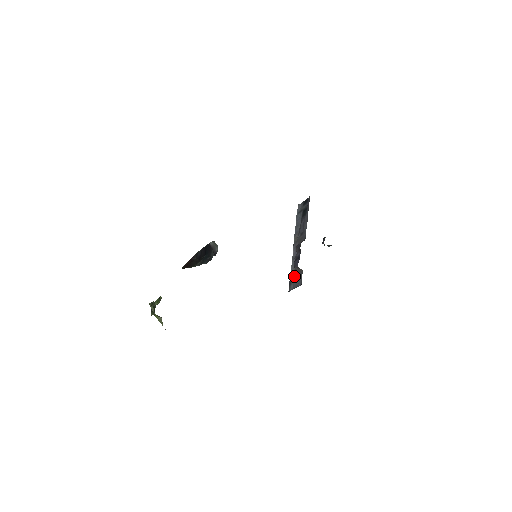
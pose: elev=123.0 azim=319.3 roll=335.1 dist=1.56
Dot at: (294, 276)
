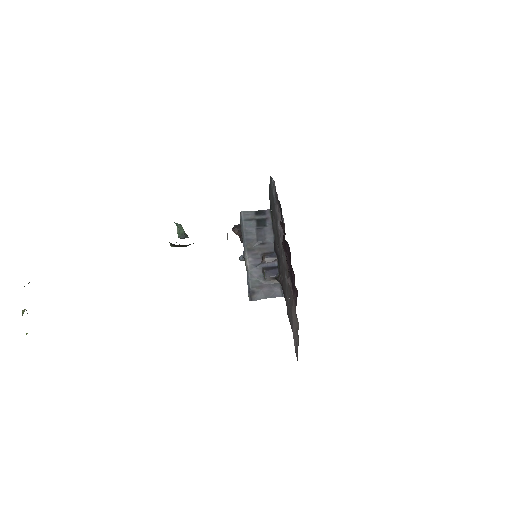
Dot at: (261, 285)
